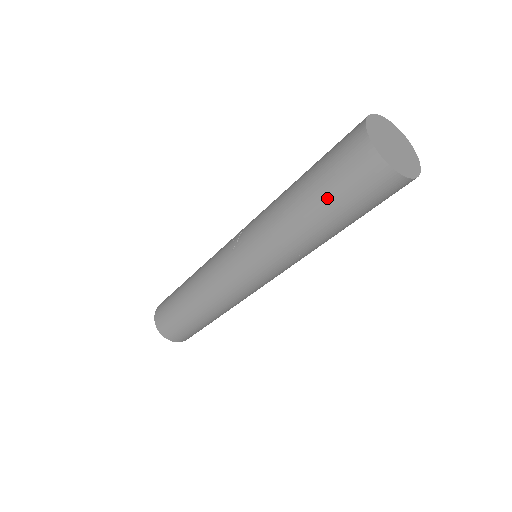
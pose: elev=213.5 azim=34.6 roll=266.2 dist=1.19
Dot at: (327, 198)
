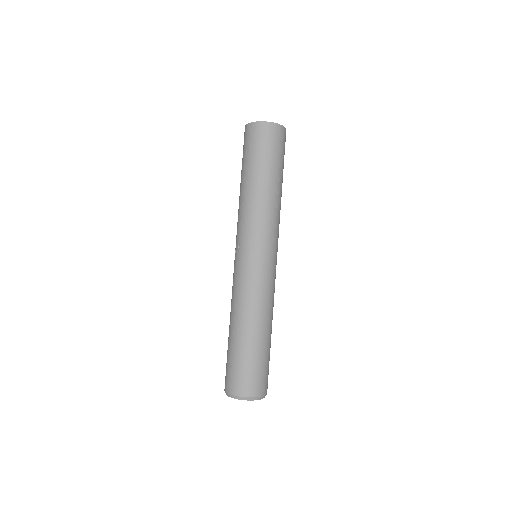
Dot at: (257, 161)
